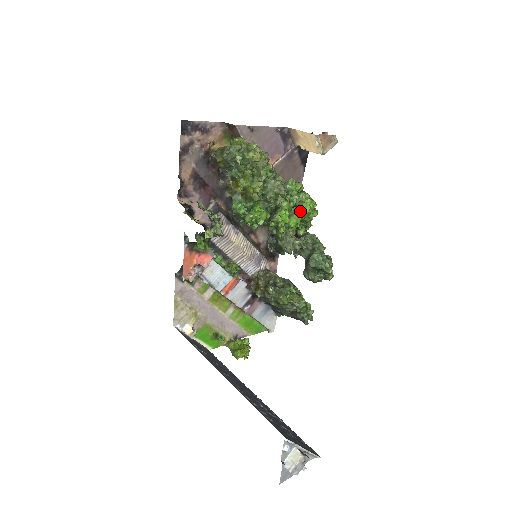
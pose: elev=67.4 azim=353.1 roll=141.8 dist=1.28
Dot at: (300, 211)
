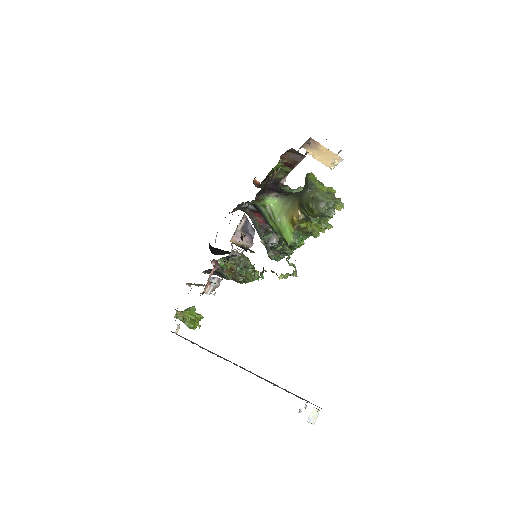
Dot at: occluded
